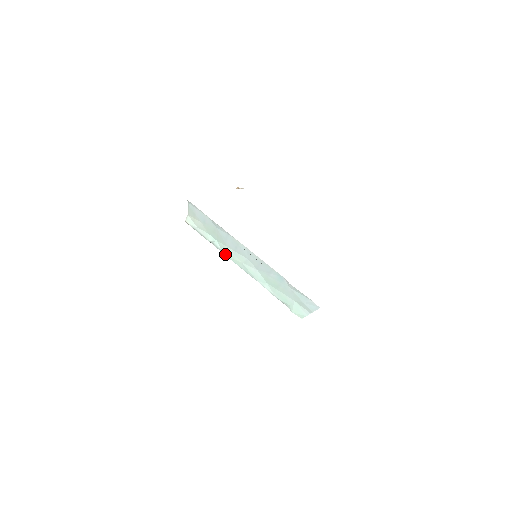
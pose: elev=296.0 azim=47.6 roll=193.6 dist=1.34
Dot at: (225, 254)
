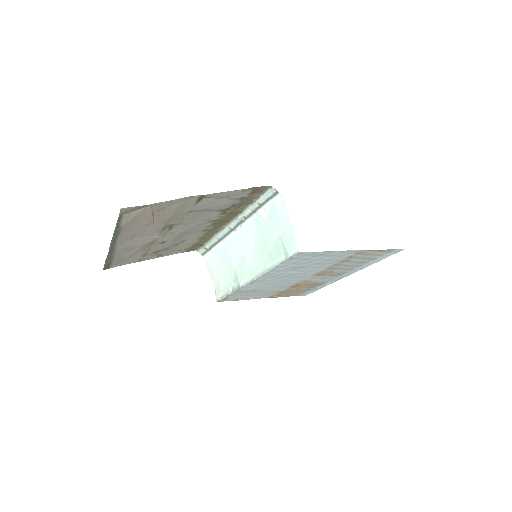
Dot at: (239, 284)
